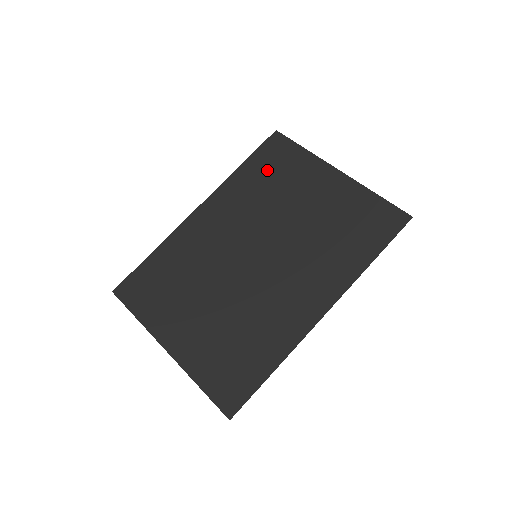
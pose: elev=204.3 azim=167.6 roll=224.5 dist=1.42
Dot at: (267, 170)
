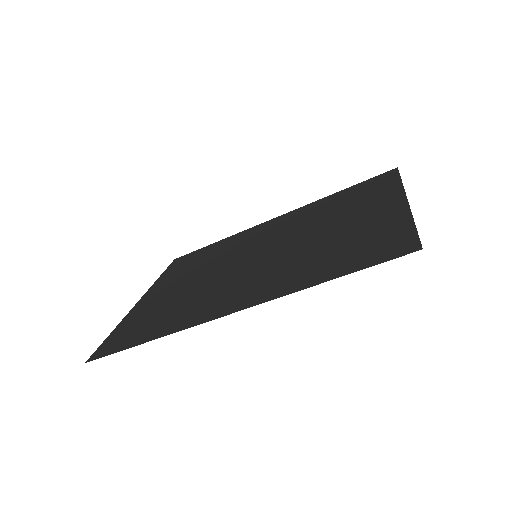
Dot at: (350, 196)
